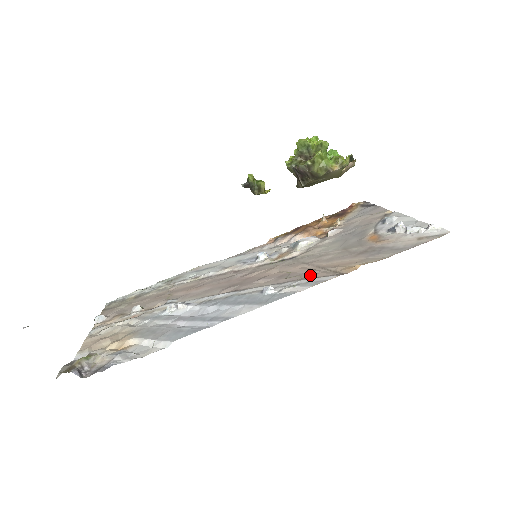
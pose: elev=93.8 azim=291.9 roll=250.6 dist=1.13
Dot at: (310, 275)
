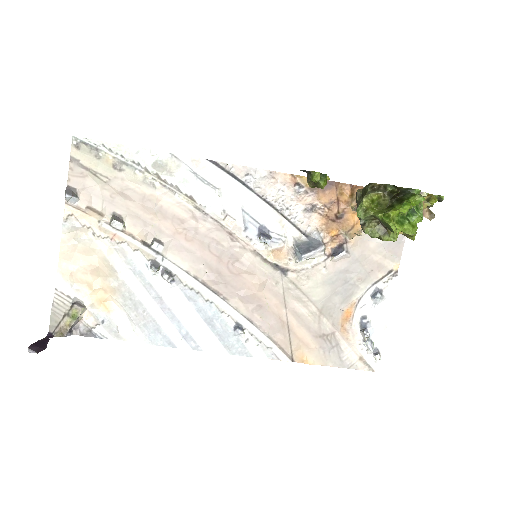
Dot at: (276, 334)
